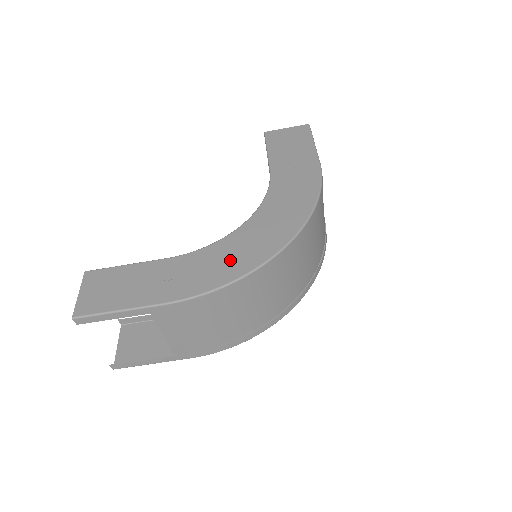
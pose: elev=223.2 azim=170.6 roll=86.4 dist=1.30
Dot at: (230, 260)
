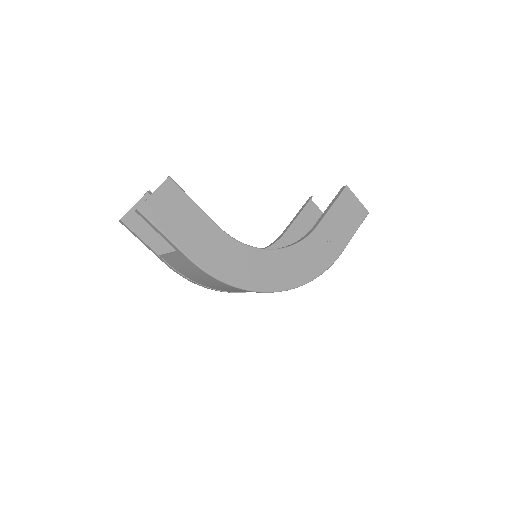
Dot at: (244, 269)
